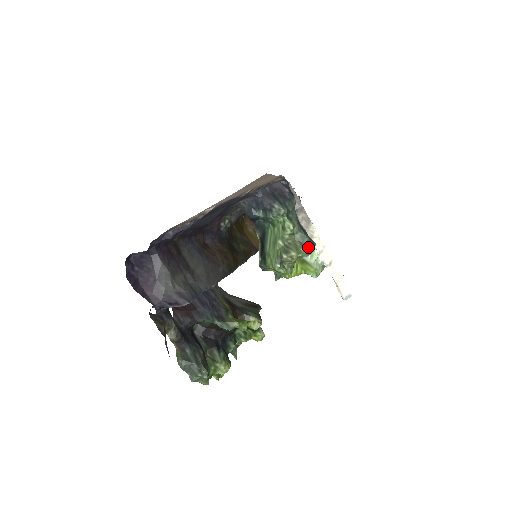
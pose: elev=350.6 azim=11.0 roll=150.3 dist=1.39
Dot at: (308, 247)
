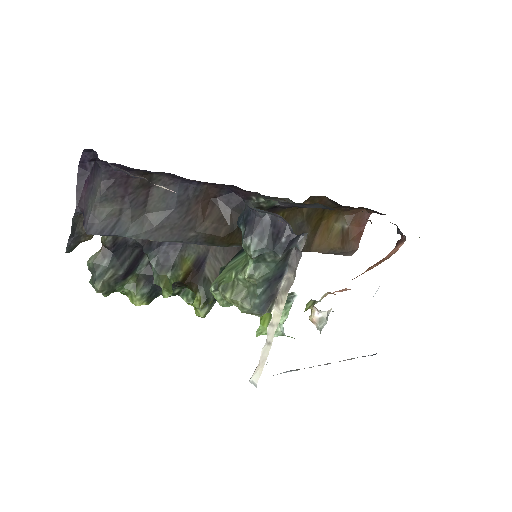
Dot at: (249, 308)
